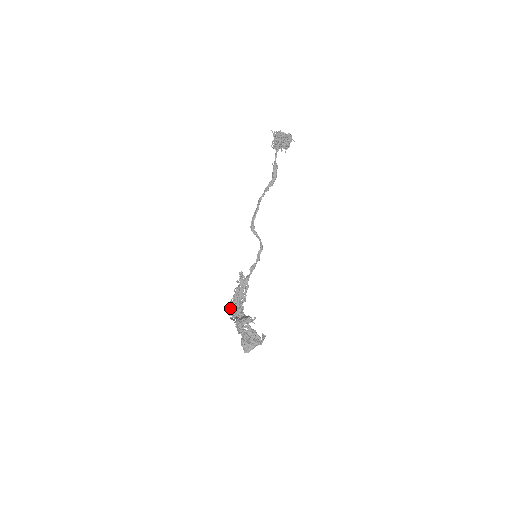
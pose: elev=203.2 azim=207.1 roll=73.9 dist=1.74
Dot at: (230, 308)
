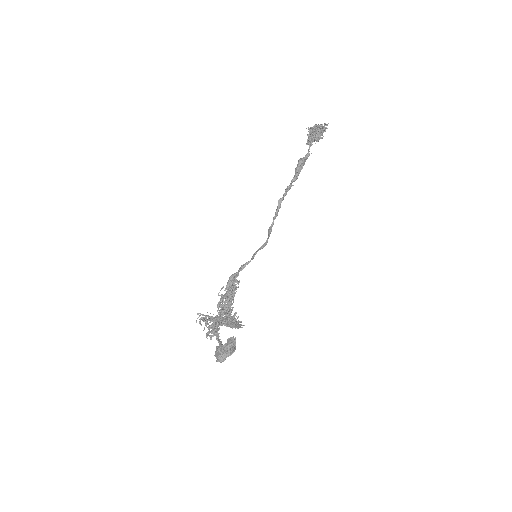
Dot at: occluded
